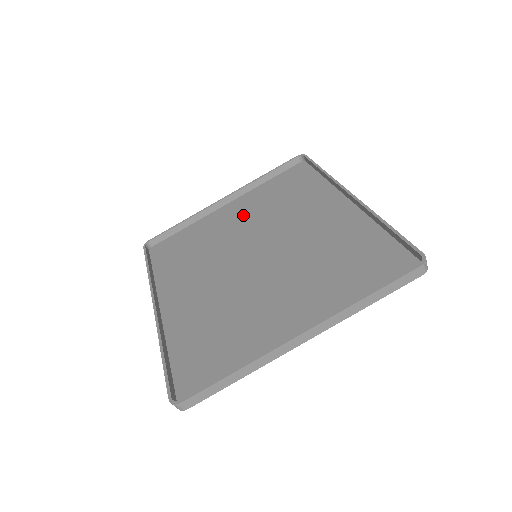
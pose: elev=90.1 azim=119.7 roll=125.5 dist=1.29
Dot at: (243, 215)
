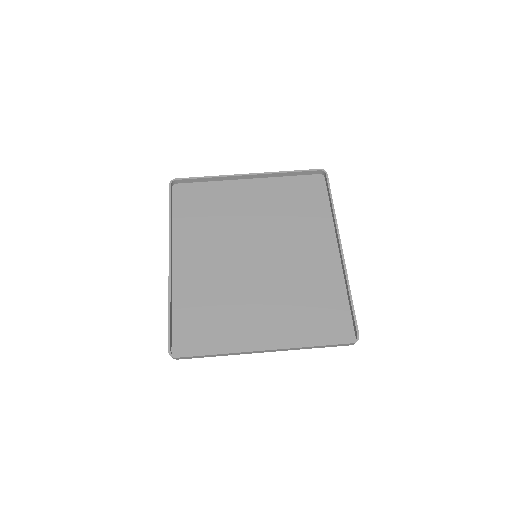
Dot at: (258, 203)
